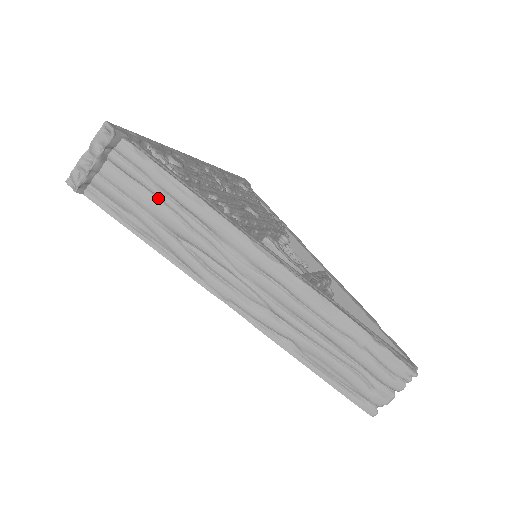
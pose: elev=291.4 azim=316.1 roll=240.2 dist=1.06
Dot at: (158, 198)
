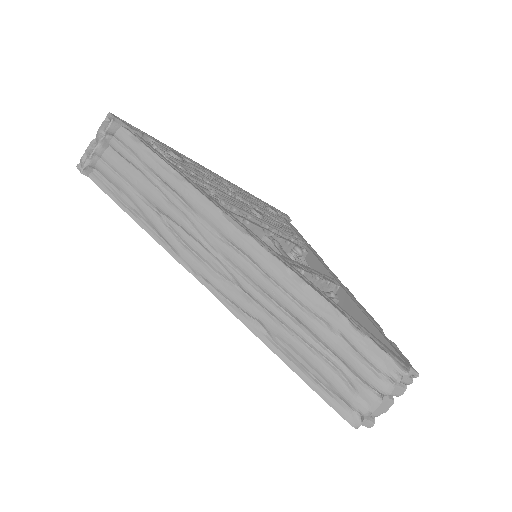
Dot at: (144, 176)
